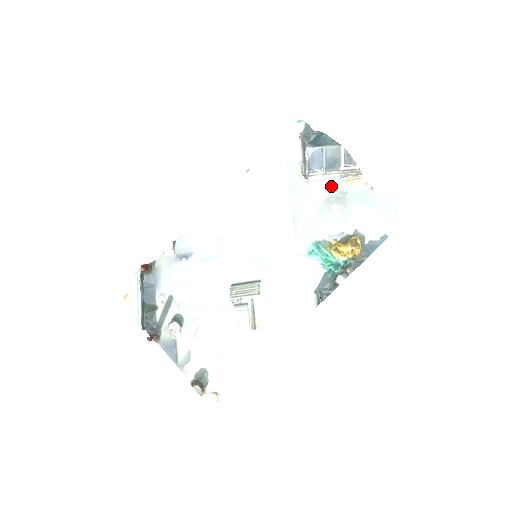
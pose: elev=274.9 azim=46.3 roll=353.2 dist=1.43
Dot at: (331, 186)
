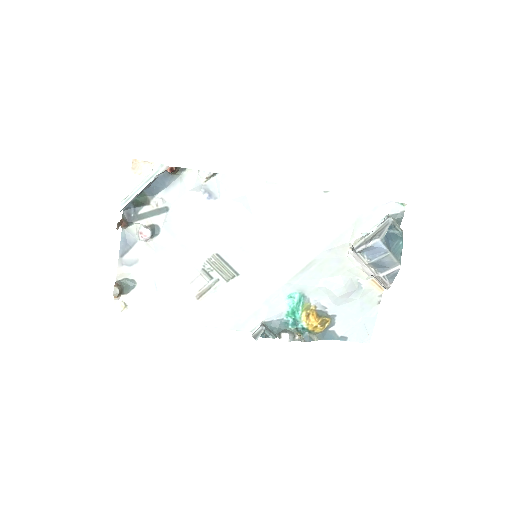
Dot at: (359, 273)
